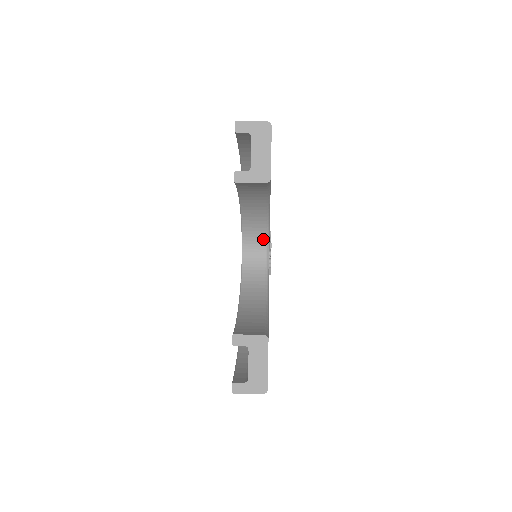
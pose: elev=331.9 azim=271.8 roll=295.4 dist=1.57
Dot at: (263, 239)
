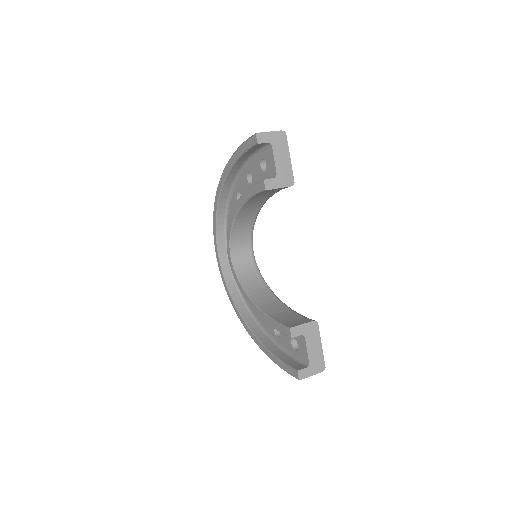
Dot at: (248, 240)
